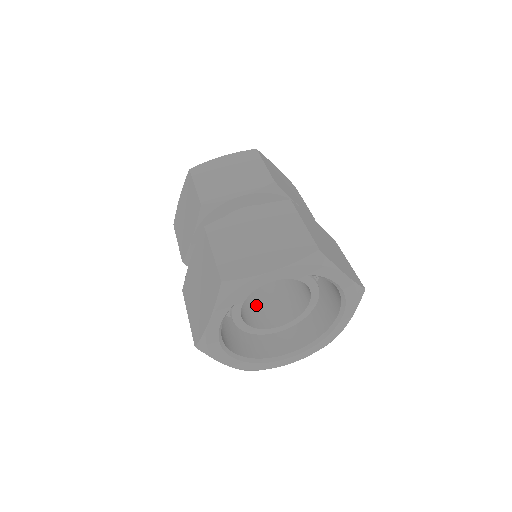
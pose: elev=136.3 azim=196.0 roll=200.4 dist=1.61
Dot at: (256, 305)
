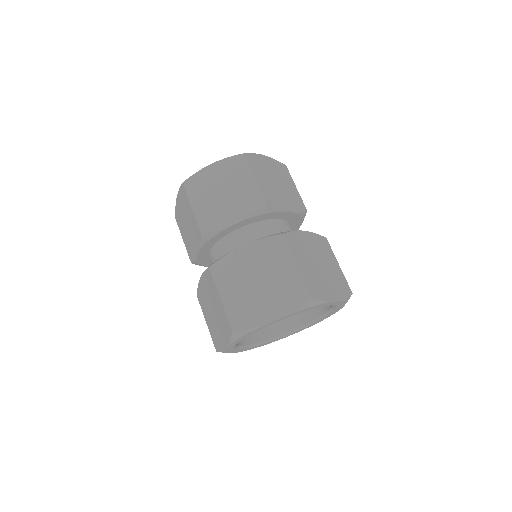
Dot at: occluded
